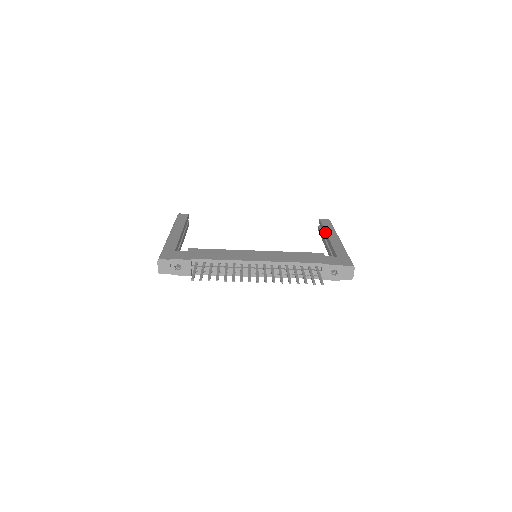
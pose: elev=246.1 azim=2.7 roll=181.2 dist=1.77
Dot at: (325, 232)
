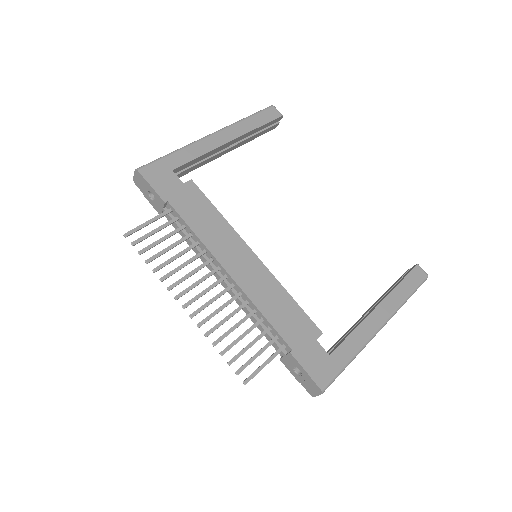
Dot at: (386, 295)
